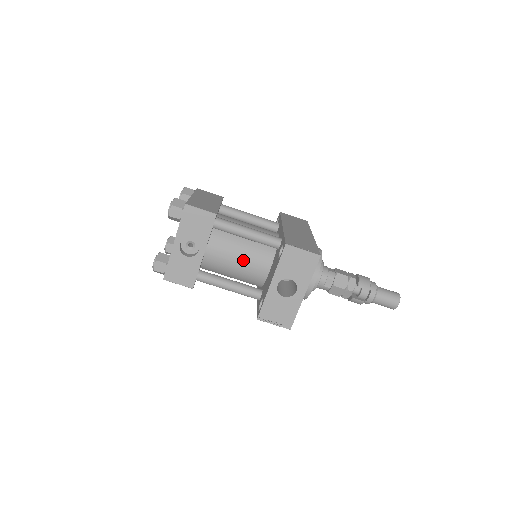
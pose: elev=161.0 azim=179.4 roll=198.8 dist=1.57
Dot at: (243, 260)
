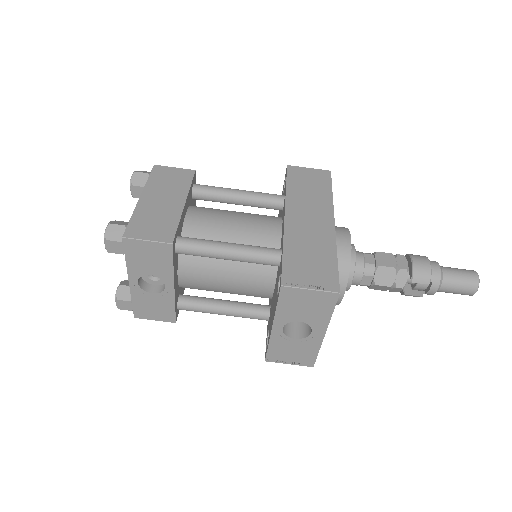
Dot at: (233, 282)
